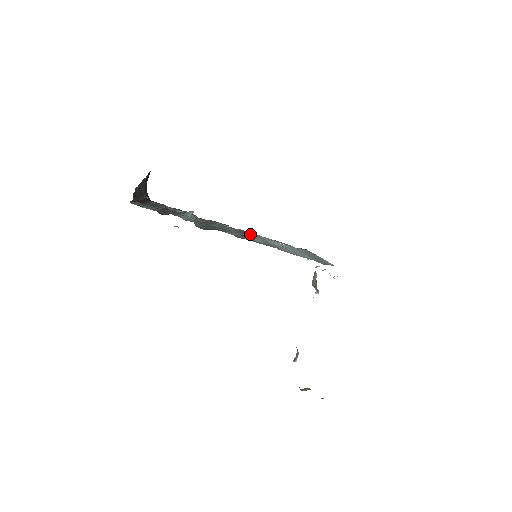
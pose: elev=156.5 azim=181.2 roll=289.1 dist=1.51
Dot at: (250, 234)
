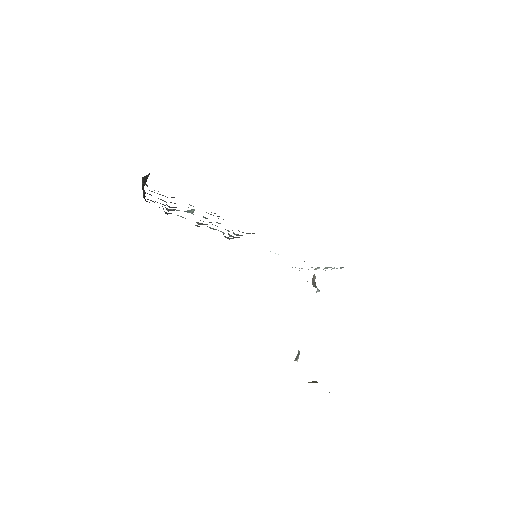
Dot at: occluded
